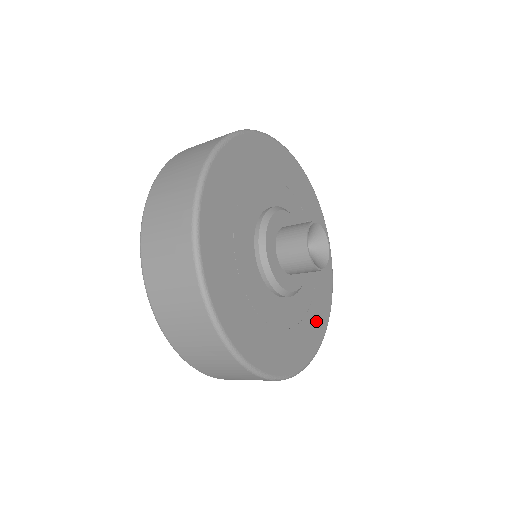
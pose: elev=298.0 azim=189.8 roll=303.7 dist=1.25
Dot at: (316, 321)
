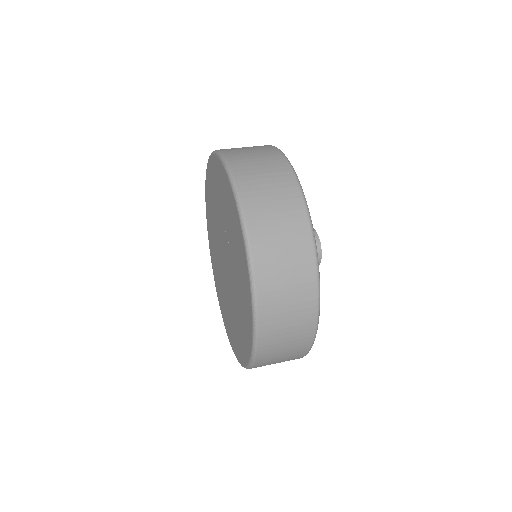
Dot at: occluded
